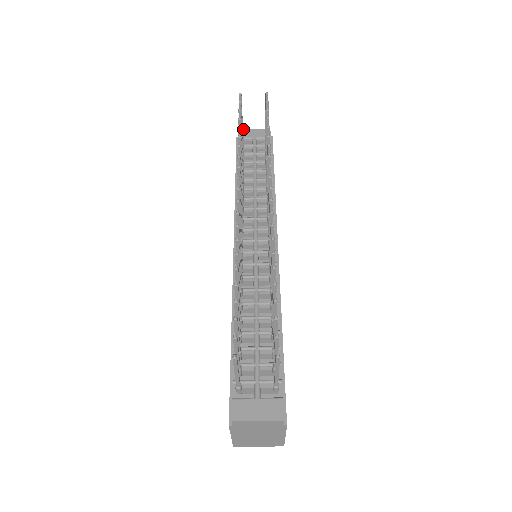
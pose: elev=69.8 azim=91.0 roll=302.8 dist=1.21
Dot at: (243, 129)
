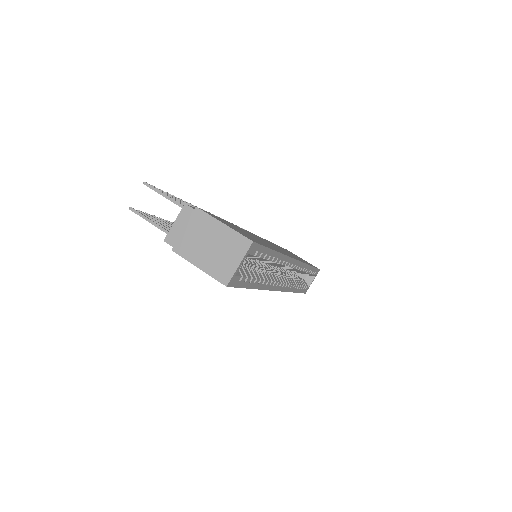
Dot at: occluded
